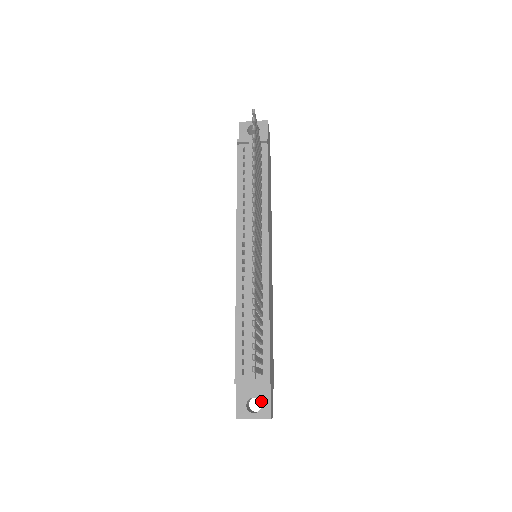
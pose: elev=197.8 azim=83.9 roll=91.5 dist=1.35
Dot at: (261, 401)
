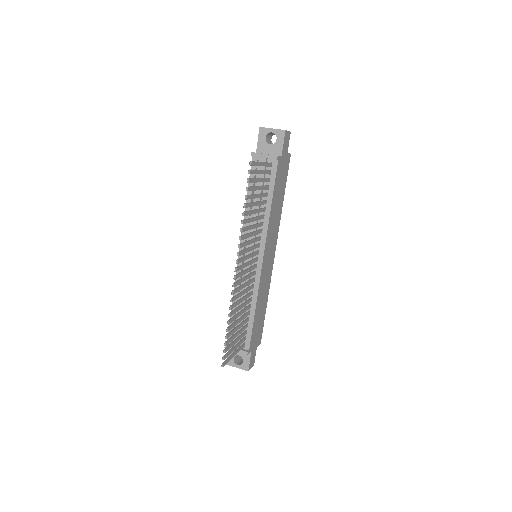
Dot at: (243, 359)
